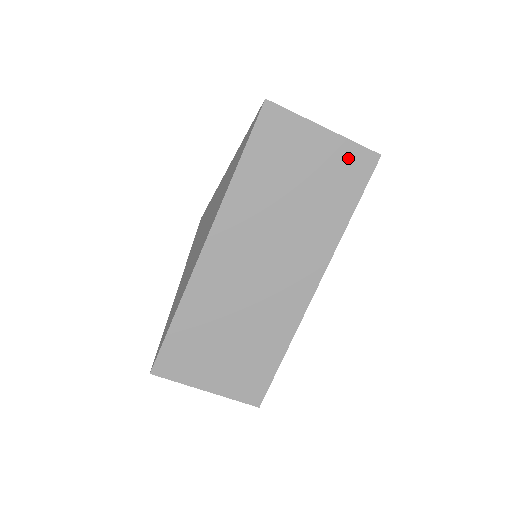
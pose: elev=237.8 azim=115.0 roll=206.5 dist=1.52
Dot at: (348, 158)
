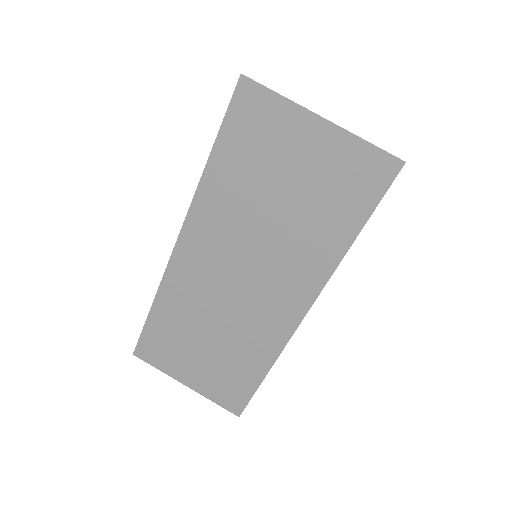
Dot at: (354, 162)
